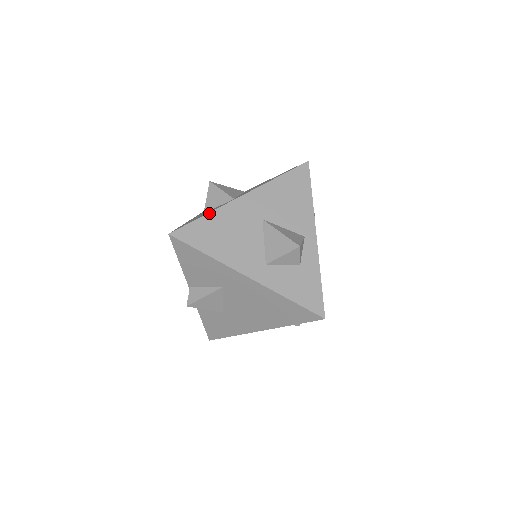
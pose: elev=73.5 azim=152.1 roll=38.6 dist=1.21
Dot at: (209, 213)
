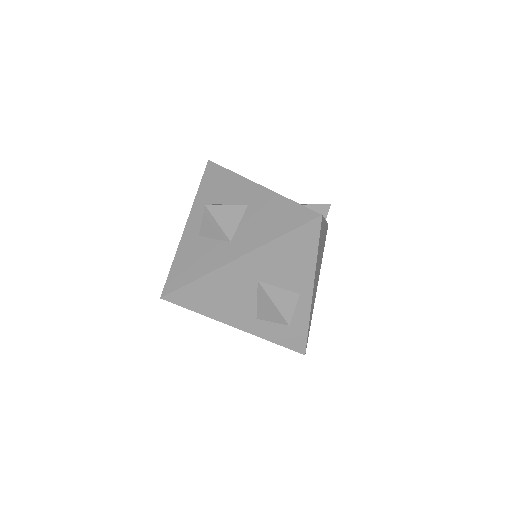
Dot at: (201, 278)
